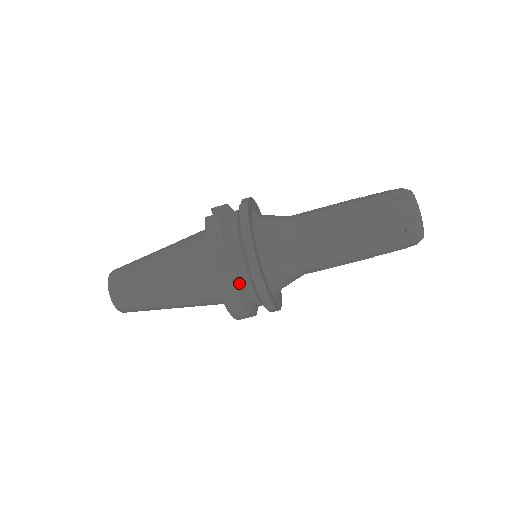
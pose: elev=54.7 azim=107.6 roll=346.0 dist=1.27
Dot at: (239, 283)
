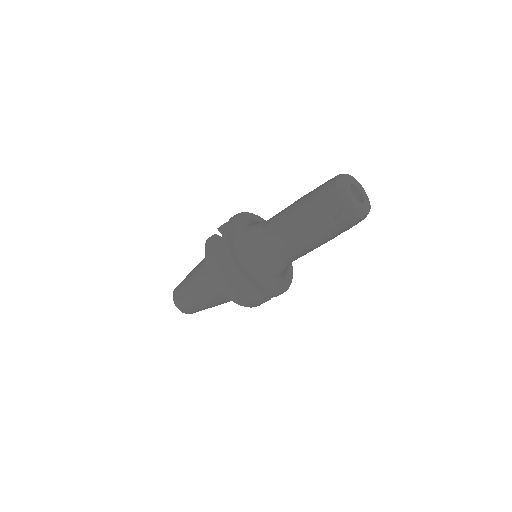
Dot at: (234, 284)
